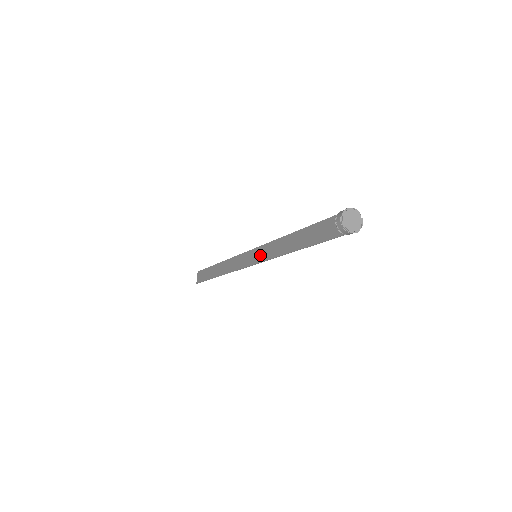
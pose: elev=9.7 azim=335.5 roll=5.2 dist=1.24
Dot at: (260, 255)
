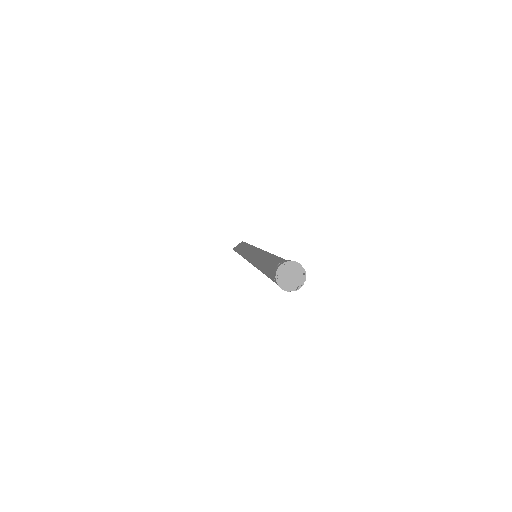
Dot at: (256, 257)
